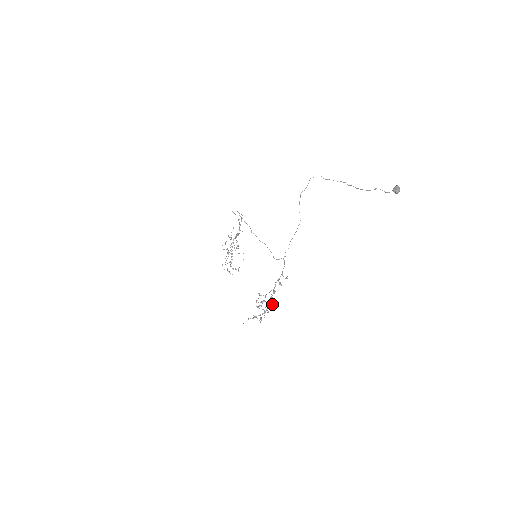
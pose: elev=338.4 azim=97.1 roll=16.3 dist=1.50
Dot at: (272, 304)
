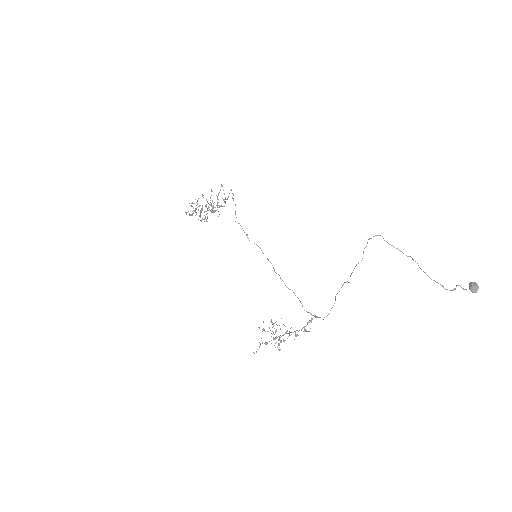
Dot at: (286, 333)
